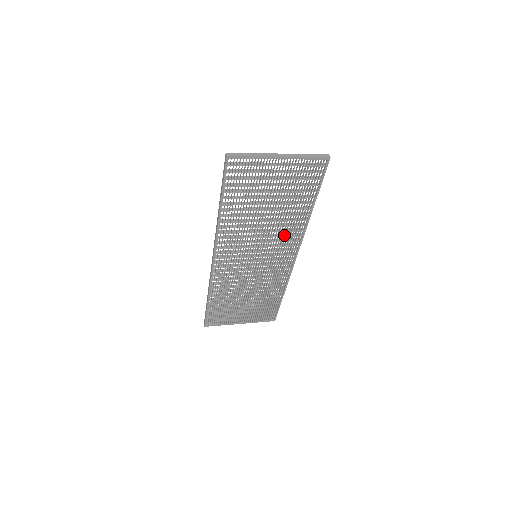
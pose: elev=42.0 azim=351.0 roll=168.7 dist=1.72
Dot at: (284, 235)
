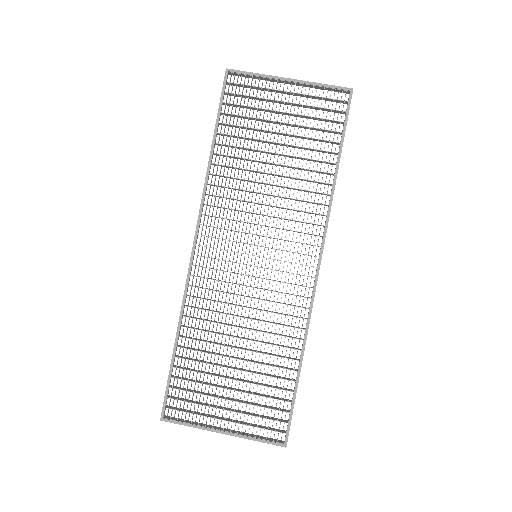
Dot at: (298, 221)
